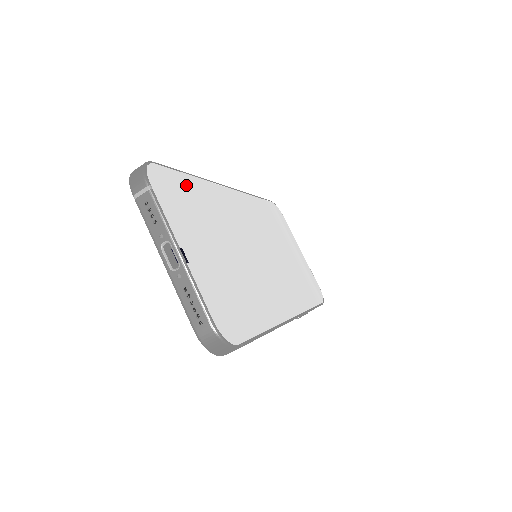
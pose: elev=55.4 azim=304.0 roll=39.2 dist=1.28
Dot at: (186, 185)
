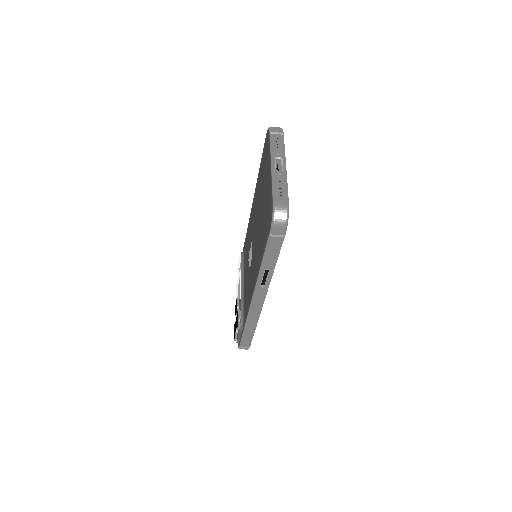
Dot at: occluded
